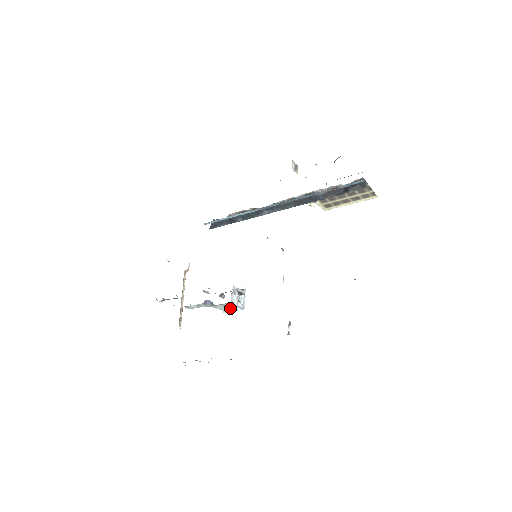
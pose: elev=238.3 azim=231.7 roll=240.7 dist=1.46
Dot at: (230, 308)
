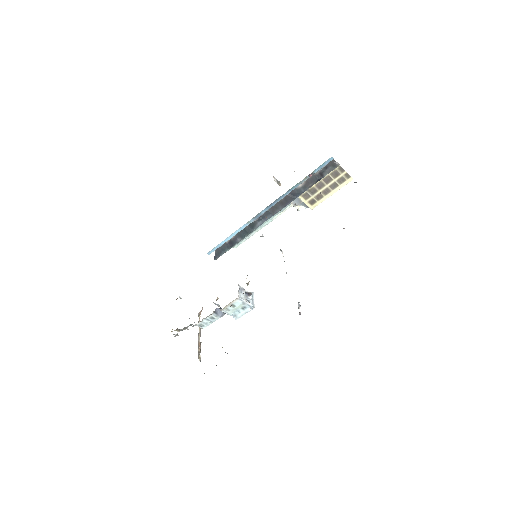
Dot at: (241, 311)
